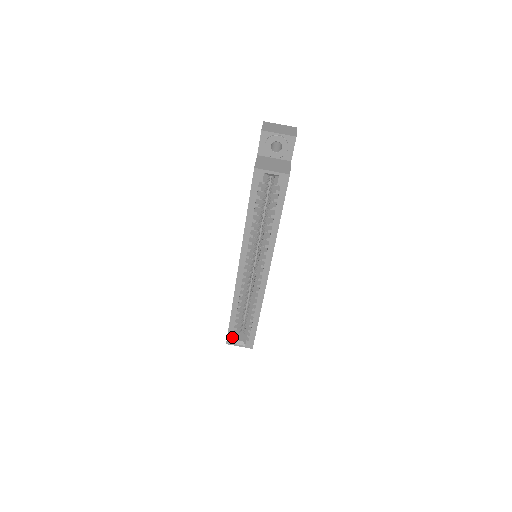
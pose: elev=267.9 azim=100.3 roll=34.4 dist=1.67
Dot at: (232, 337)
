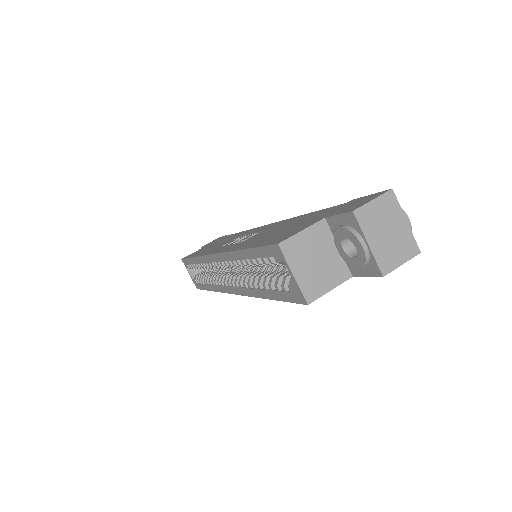
Dot at: (187, 264)
